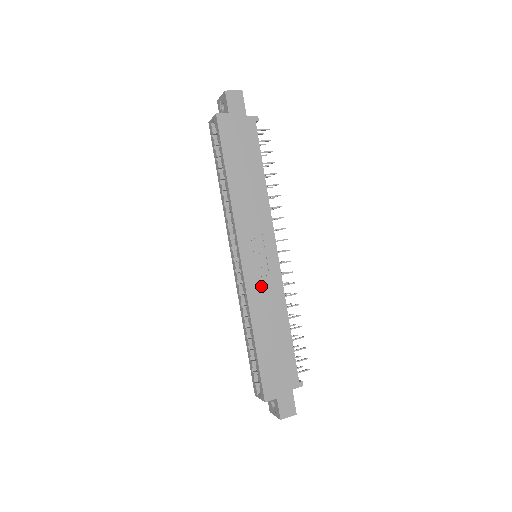
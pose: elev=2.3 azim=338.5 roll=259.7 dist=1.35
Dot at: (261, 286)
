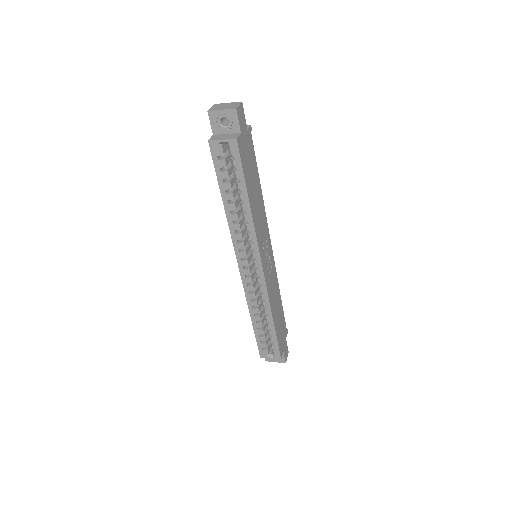
Dot at: (271, 281)
